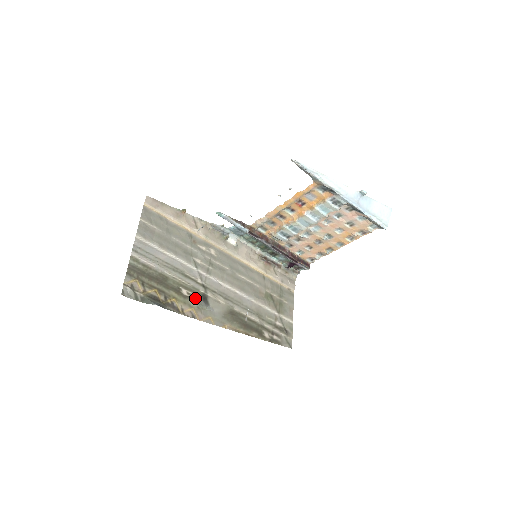
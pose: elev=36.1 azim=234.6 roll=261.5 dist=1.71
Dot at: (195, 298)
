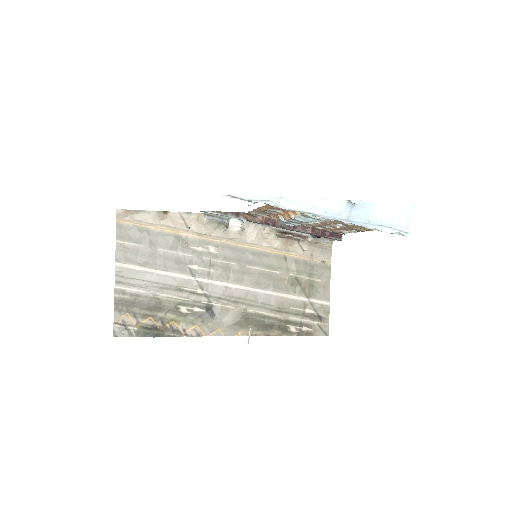
Dot at: (197, 313)
